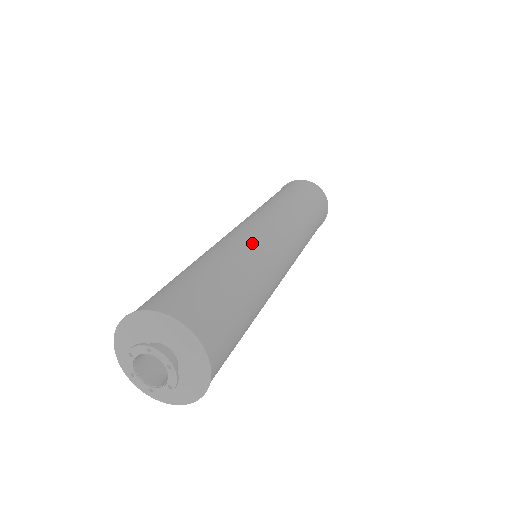
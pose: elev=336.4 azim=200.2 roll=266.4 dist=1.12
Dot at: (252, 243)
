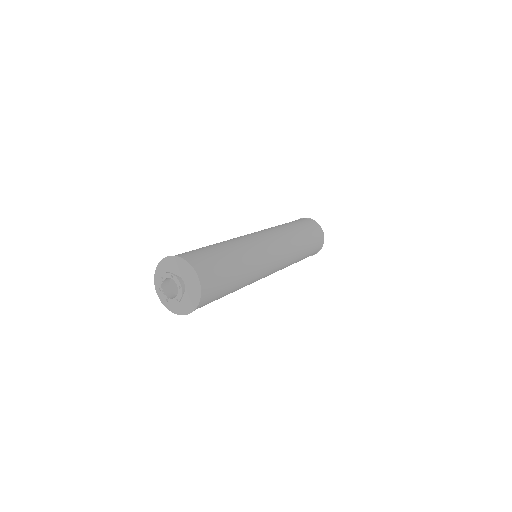
Dot at: (251, 244)
